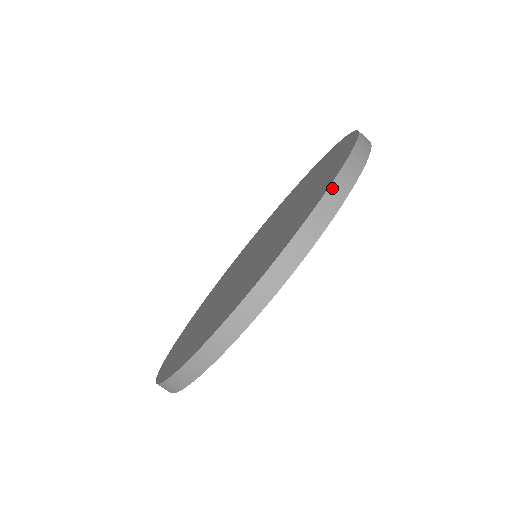
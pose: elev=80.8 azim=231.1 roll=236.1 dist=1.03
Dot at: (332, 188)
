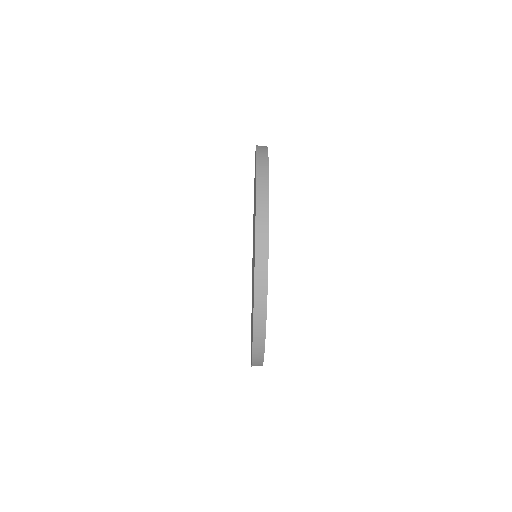
Dot at: (257, 235)
